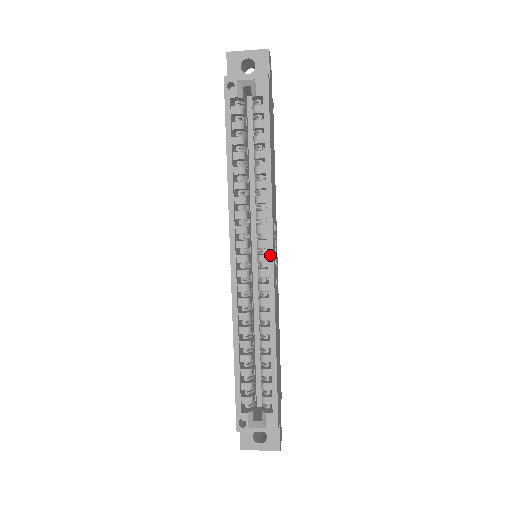
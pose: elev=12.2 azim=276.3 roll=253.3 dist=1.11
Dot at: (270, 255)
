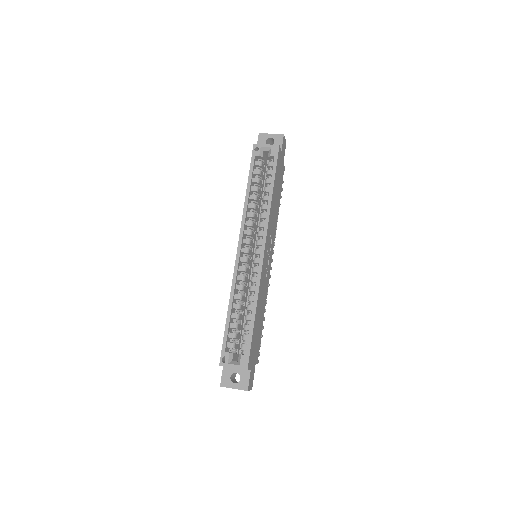
Dot at: (262, 249)
